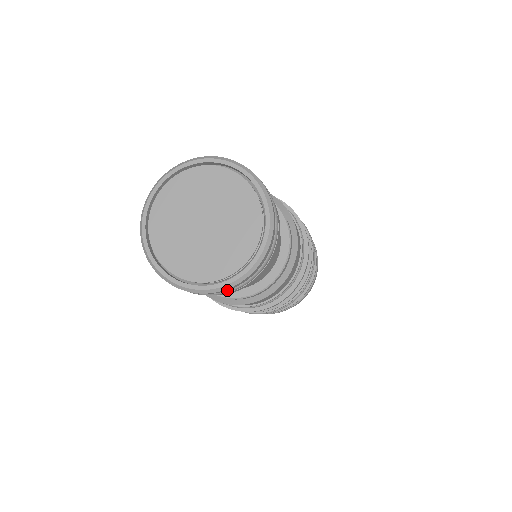
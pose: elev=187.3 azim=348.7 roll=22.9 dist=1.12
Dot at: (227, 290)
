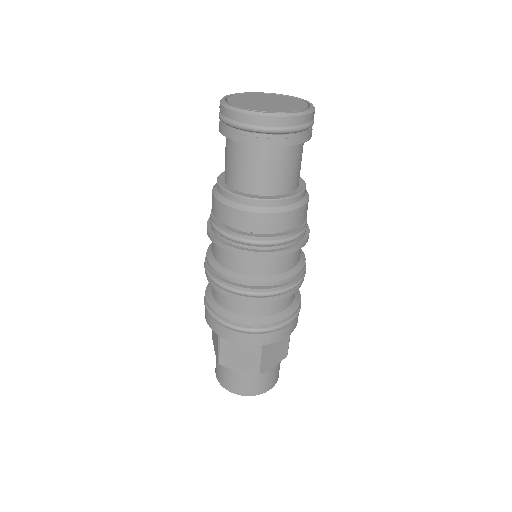
Dot at: (273, 127)
